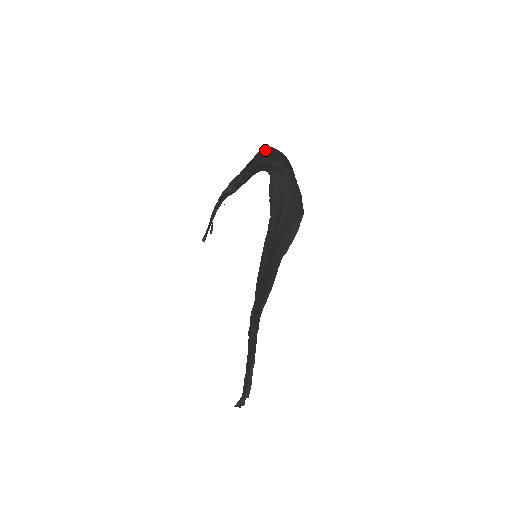
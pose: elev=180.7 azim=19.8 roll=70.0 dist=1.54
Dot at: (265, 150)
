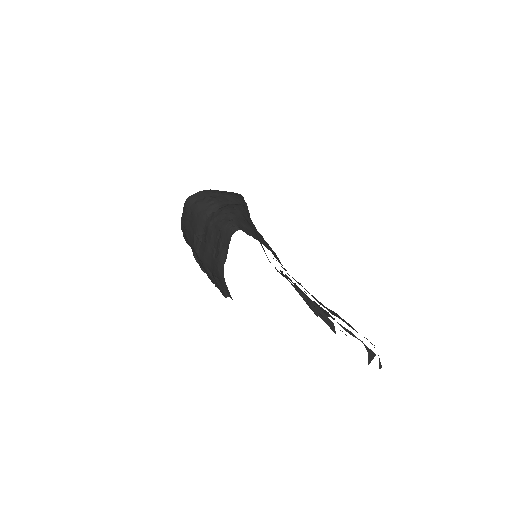
Dot at: (191, 204)
